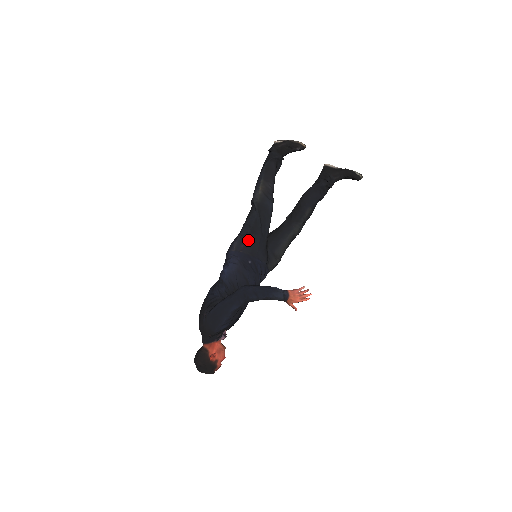
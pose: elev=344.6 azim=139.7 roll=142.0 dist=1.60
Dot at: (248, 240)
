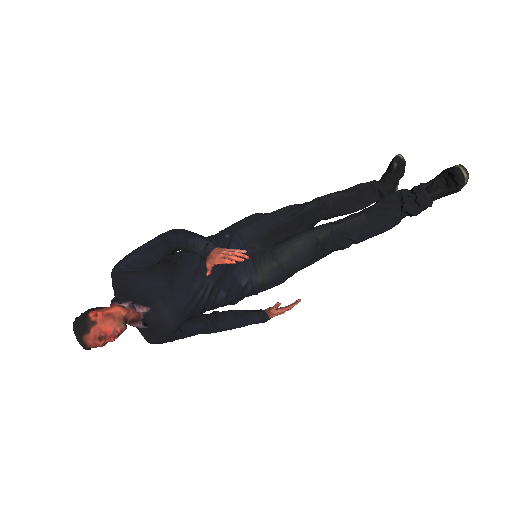
Dot at: (246, 217)
